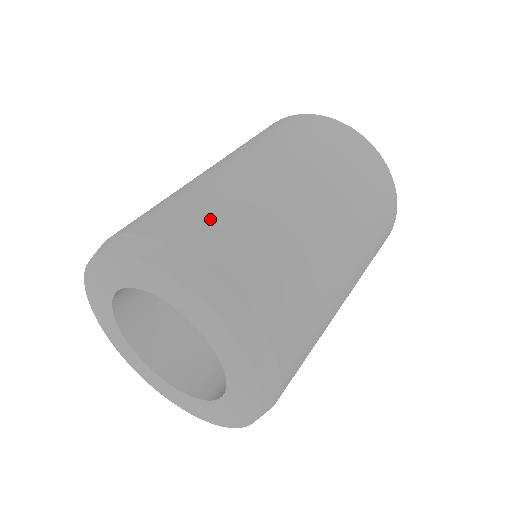
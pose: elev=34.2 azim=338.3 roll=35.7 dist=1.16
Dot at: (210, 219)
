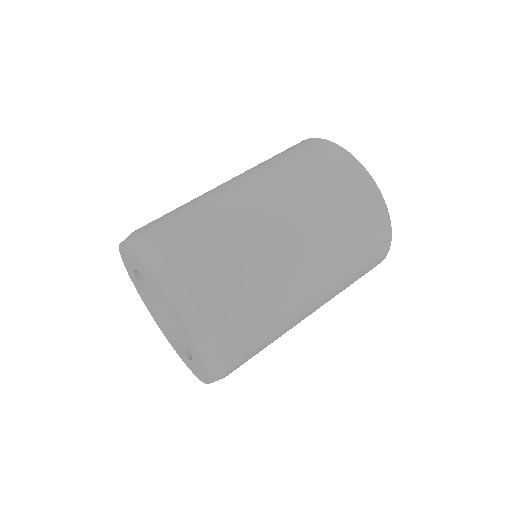
Dot at: (215, 261)
